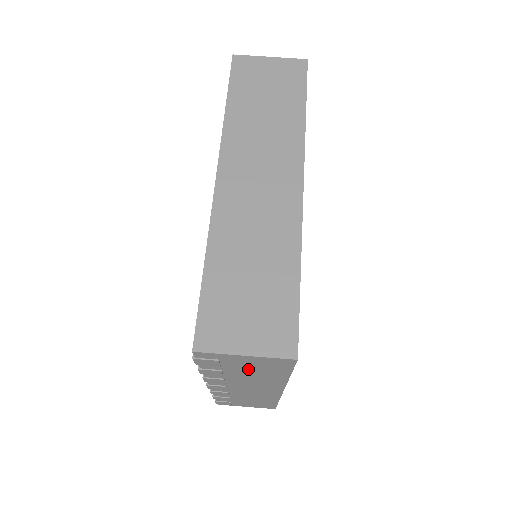
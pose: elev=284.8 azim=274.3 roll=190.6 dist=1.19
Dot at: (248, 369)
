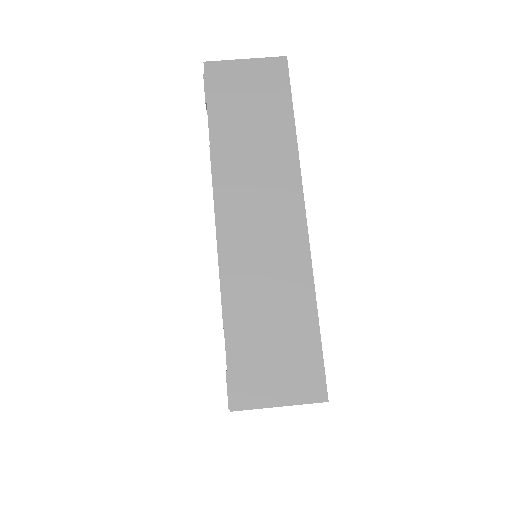
Dot at: occluded
